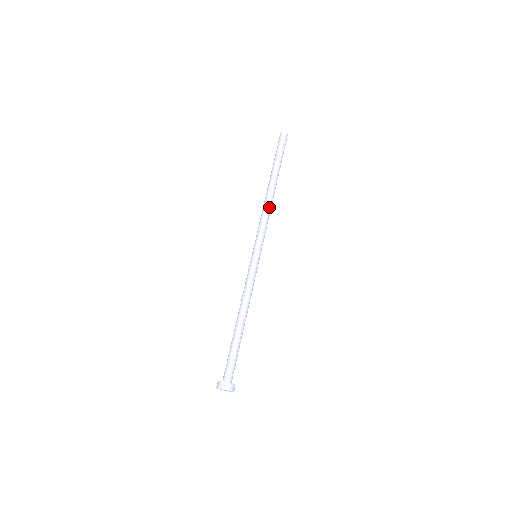
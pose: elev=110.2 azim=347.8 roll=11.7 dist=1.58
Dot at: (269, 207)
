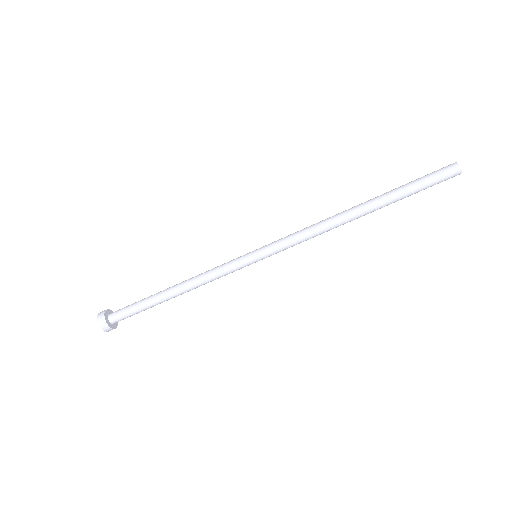
Dot at: (326, 227)
